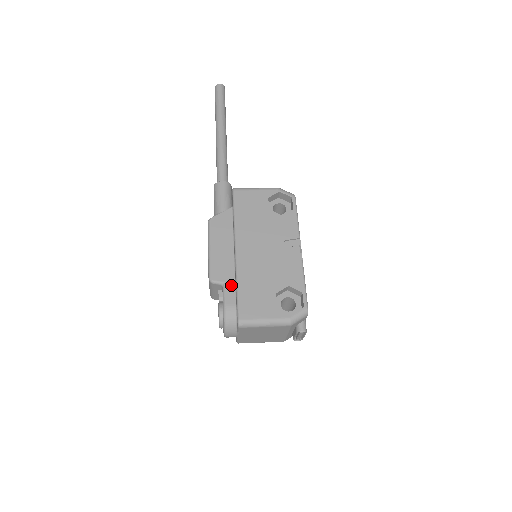
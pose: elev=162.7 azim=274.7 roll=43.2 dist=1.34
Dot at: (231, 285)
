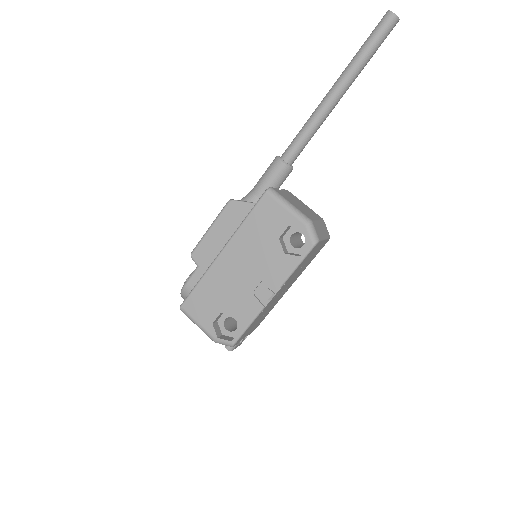
Dot at: (201, 273)
